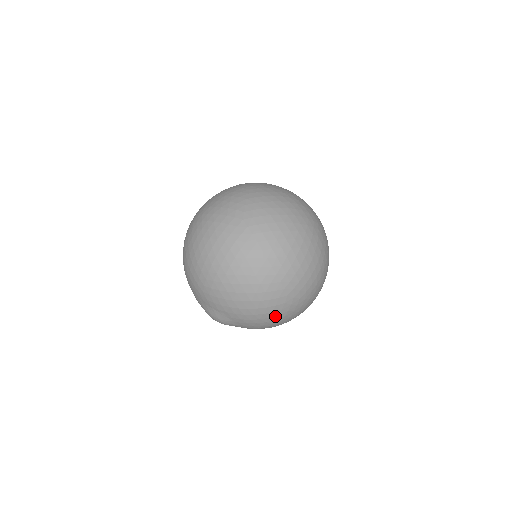
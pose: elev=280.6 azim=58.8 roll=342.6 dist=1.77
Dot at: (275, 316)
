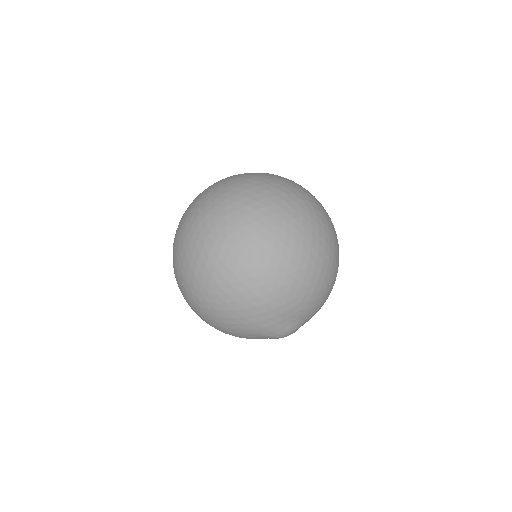
Dot at: occluded
